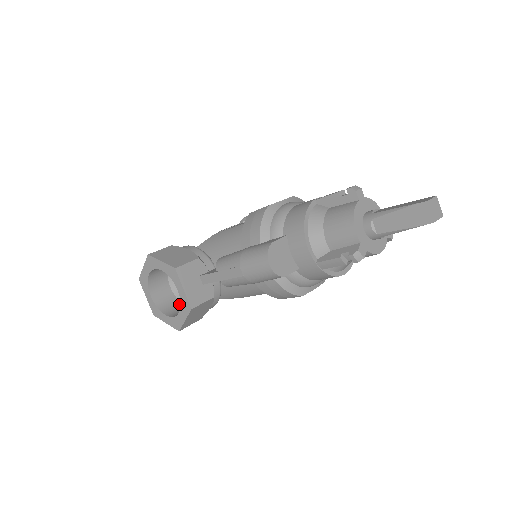
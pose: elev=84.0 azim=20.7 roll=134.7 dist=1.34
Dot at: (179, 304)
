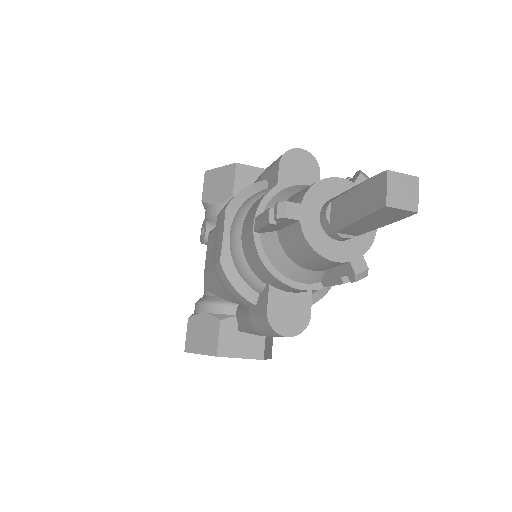
Dot at: occluded
